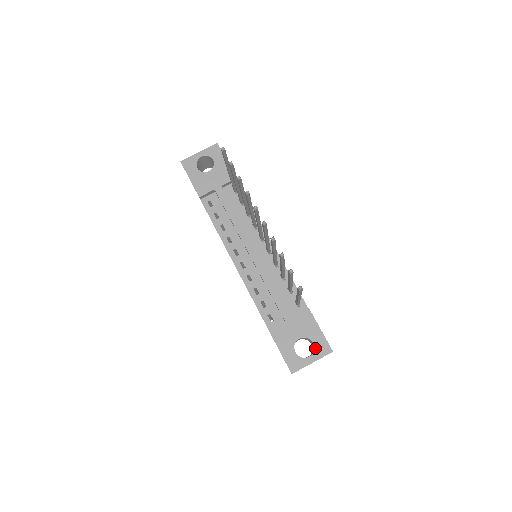
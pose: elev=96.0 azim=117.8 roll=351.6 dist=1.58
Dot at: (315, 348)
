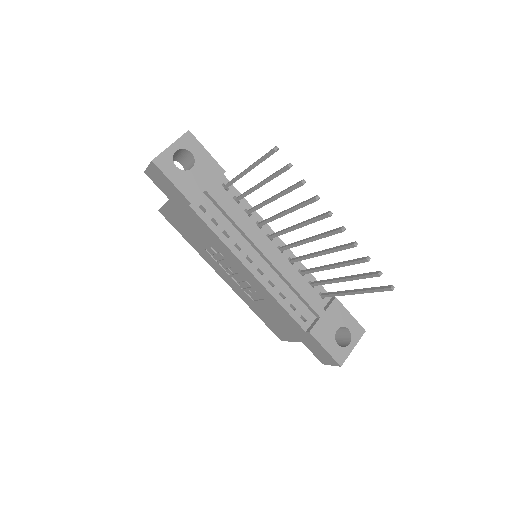
Dot at: (352, 334)
